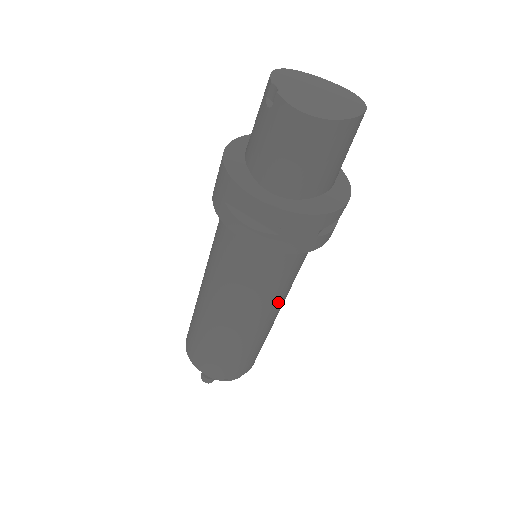
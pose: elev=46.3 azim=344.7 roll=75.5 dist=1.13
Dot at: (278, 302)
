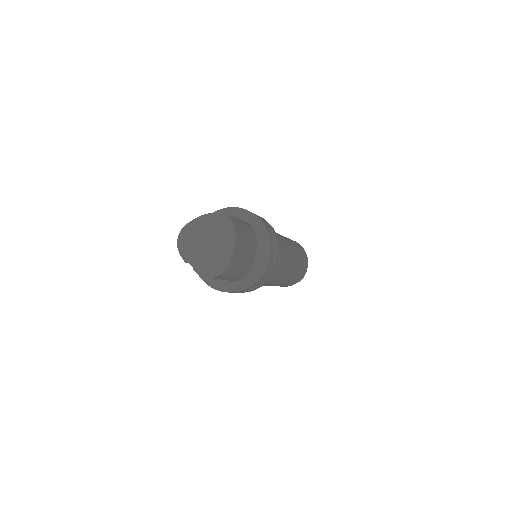
Dot at: (287, 263)
